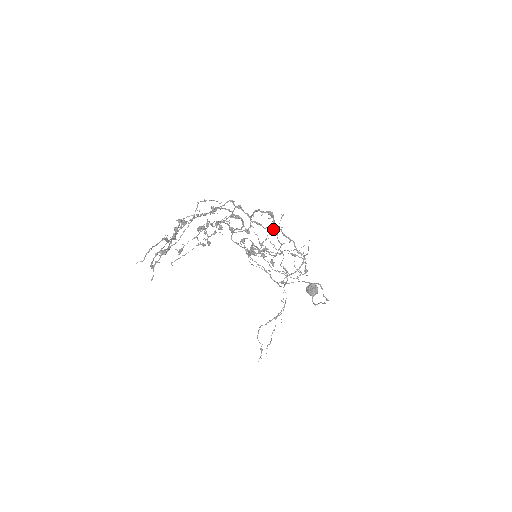
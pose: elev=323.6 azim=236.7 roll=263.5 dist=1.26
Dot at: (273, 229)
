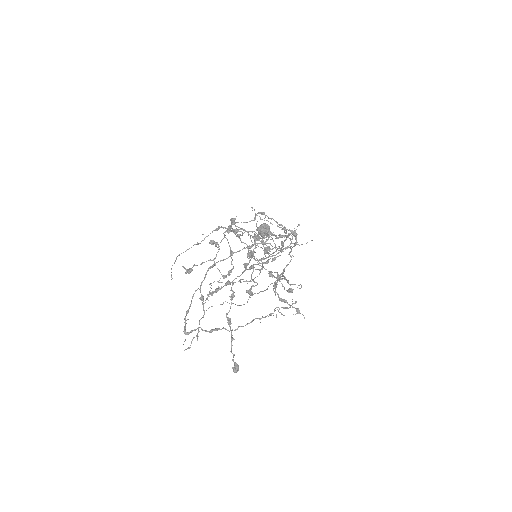
Dot at: (290, 246)
